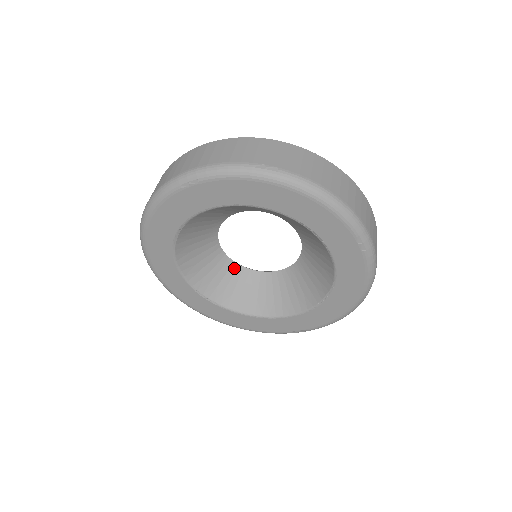
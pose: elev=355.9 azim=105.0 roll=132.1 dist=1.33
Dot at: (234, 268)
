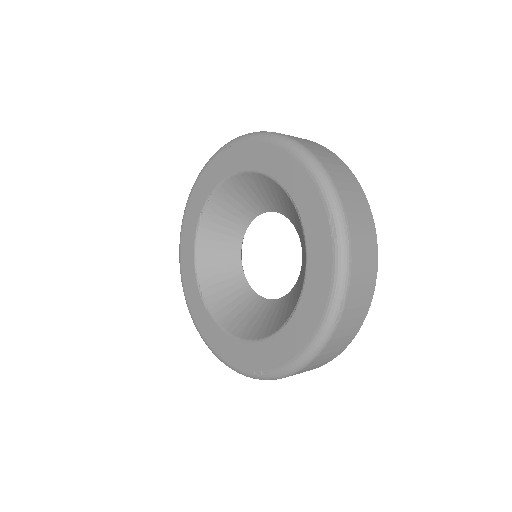
Dot at: (242, 284)
